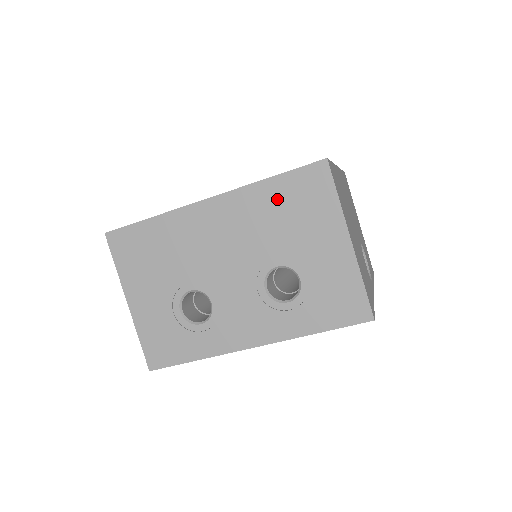
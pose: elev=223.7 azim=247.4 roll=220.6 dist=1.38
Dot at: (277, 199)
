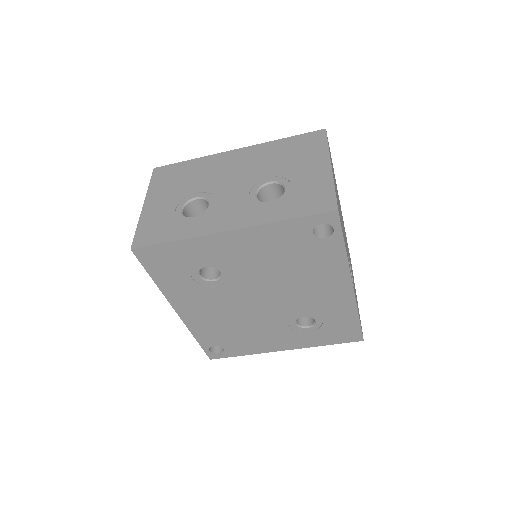
Dot at: (285, 148)
